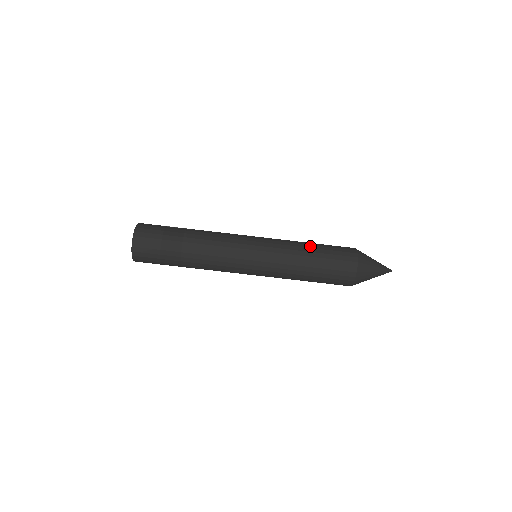
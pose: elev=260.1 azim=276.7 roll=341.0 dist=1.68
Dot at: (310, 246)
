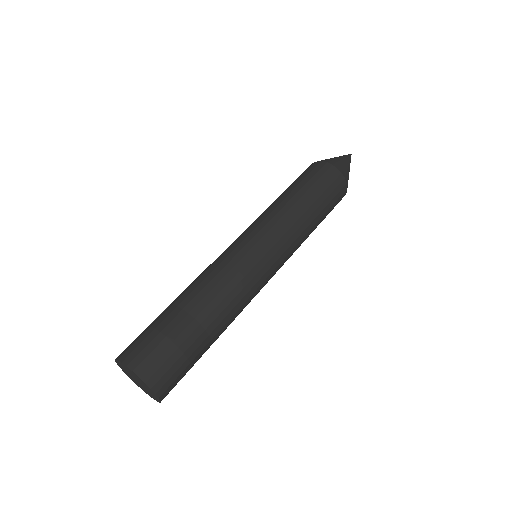
Dot at: (291, 195)
